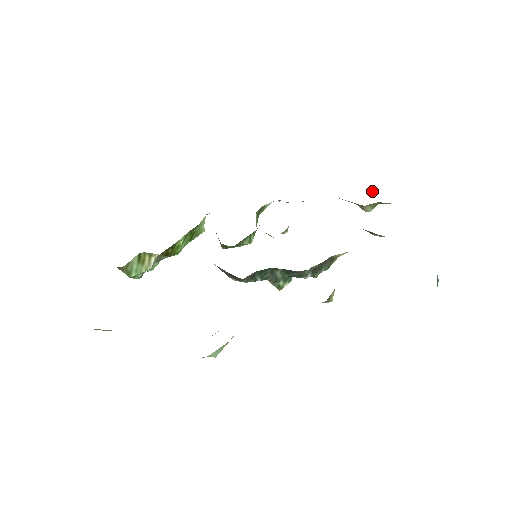
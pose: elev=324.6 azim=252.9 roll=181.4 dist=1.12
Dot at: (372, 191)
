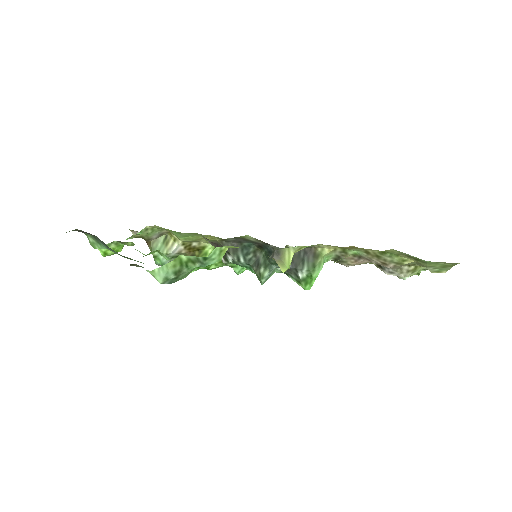
Dot at: (418, 272)
